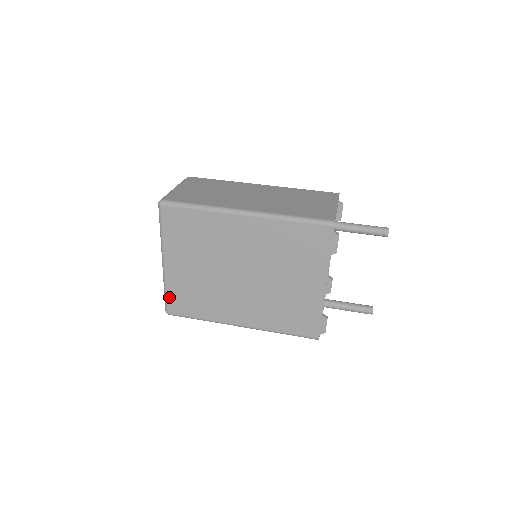
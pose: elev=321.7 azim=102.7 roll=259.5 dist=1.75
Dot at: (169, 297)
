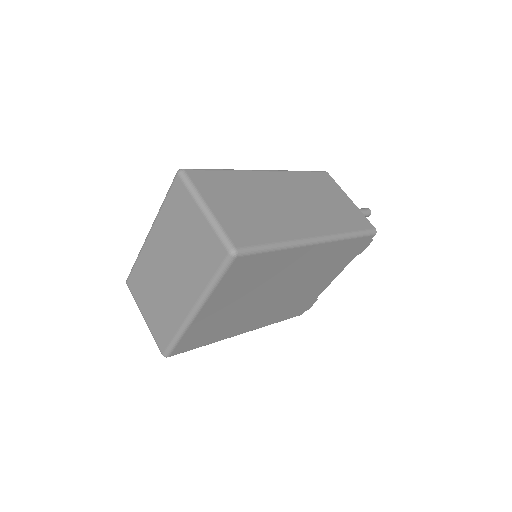
Dot at: (181, 342)
